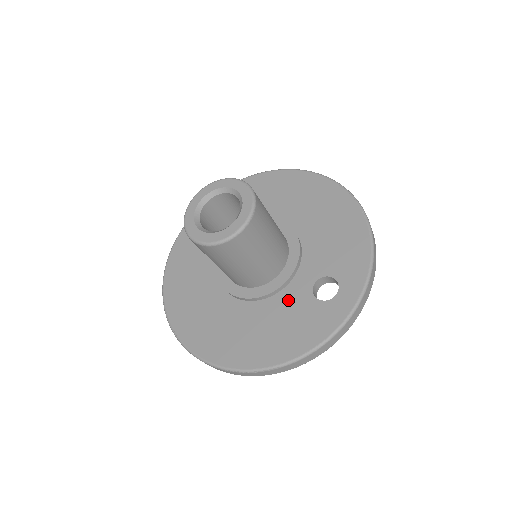
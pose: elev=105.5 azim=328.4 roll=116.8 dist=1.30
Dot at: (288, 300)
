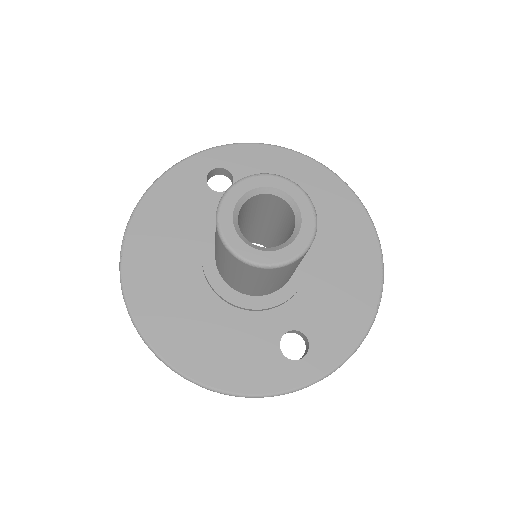
Dot at: (254, 327)
